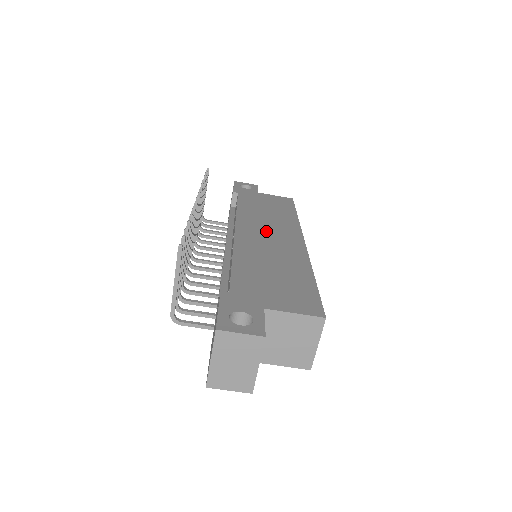
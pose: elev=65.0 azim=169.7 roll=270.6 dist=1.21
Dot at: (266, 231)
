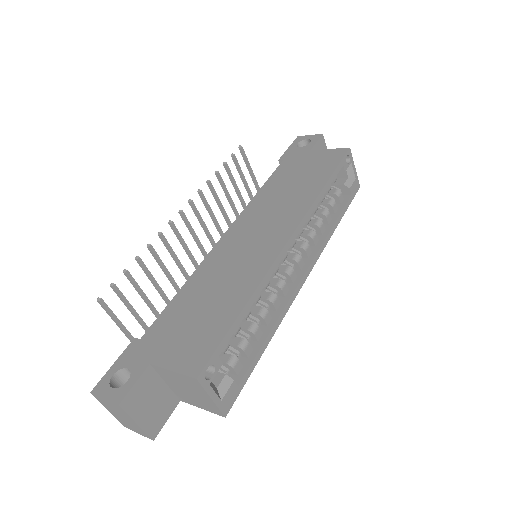
Dot at: (257, 229)
